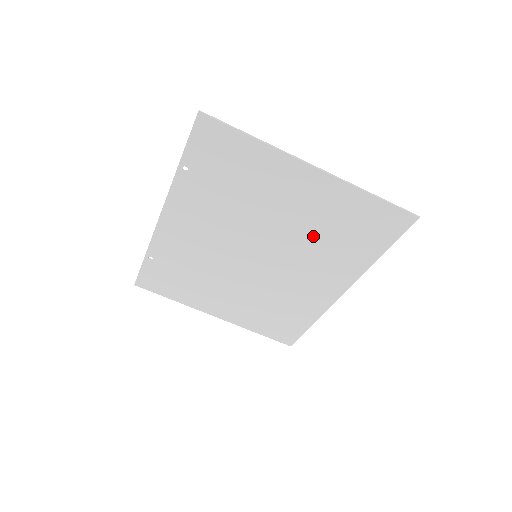
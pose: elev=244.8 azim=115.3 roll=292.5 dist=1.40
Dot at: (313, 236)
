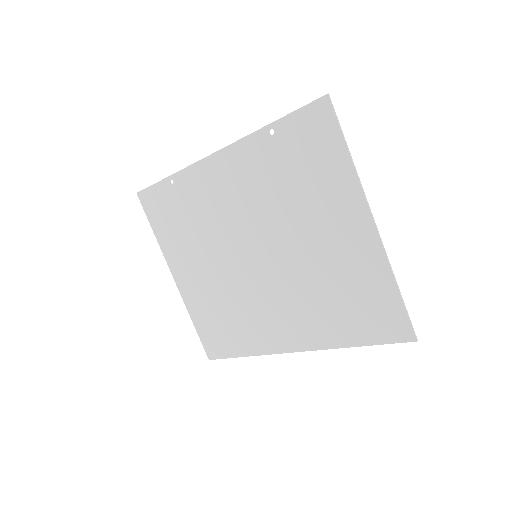
Dot at: (317, 280)
